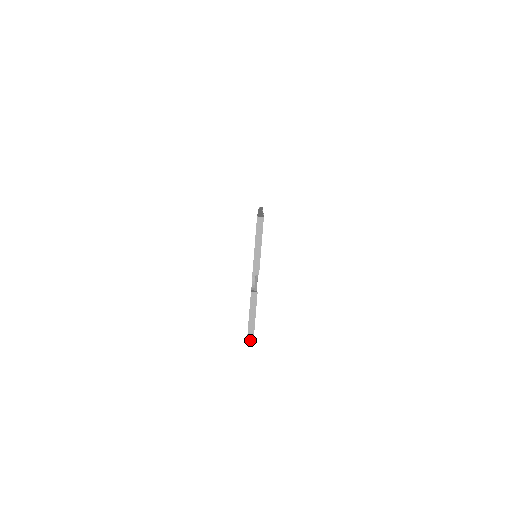
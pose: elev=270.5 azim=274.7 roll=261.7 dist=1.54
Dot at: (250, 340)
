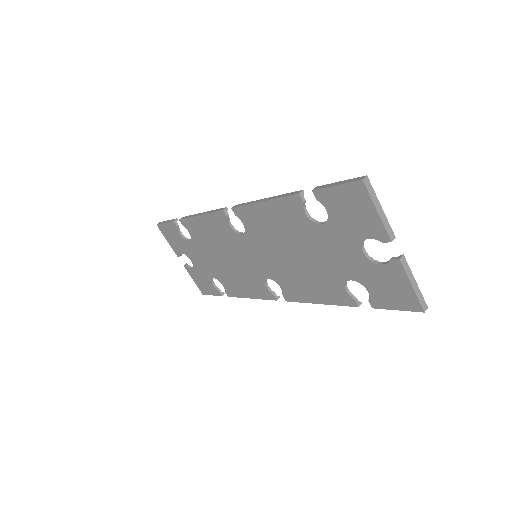
Dot at: (424, 305)
